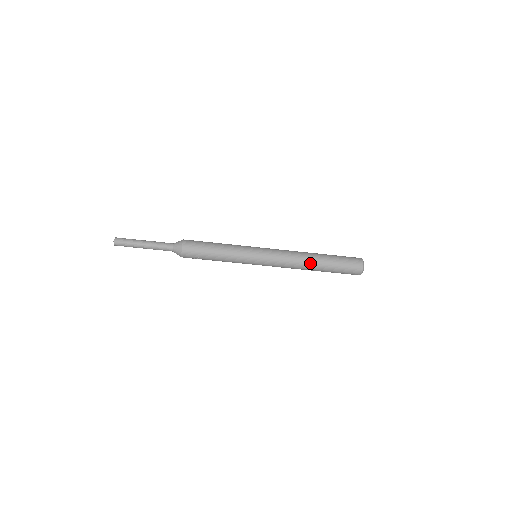
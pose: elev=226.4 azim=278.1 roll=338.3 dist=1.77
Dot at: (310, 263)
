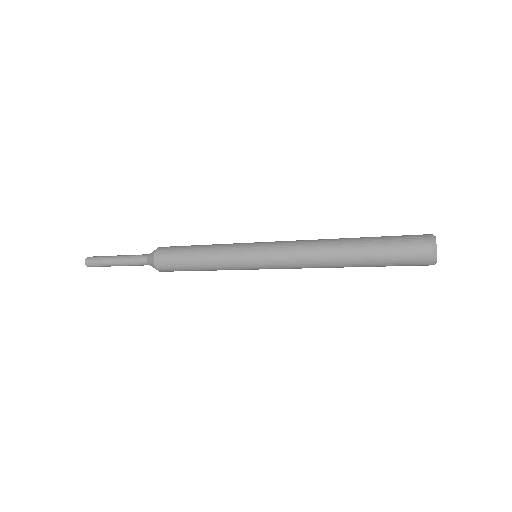
Dot at: (334, 252)
